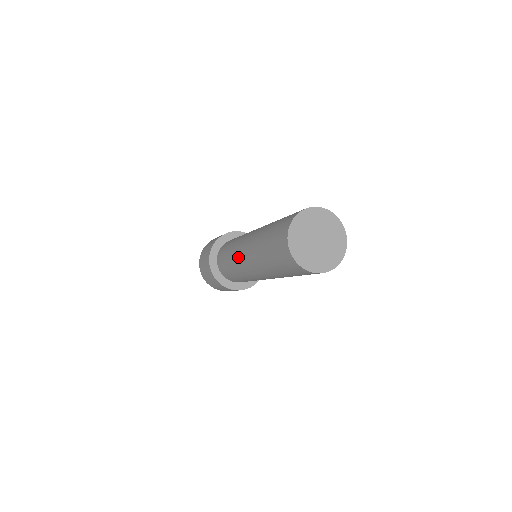
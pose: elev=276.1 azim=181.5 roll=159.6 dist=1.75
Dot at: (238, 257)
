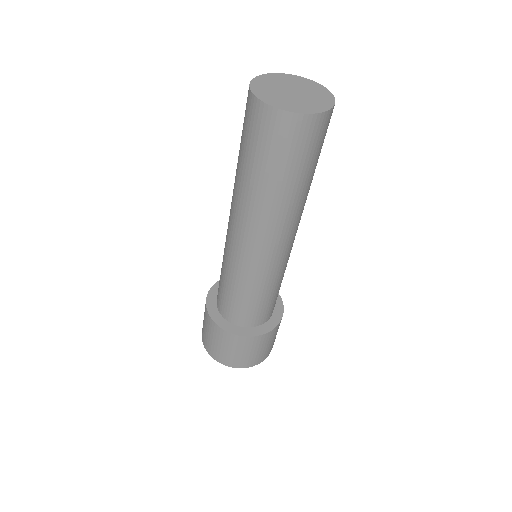
Dot at: occluded
